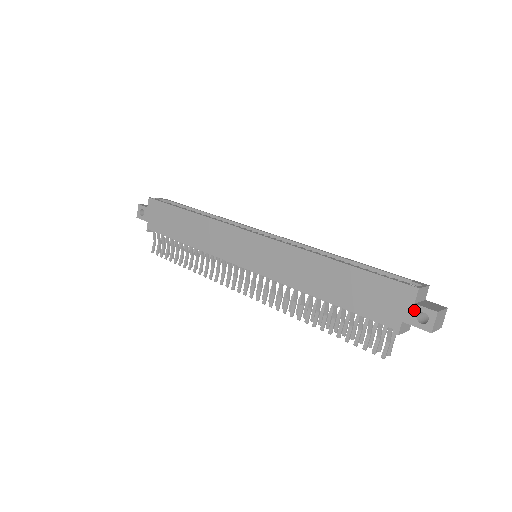
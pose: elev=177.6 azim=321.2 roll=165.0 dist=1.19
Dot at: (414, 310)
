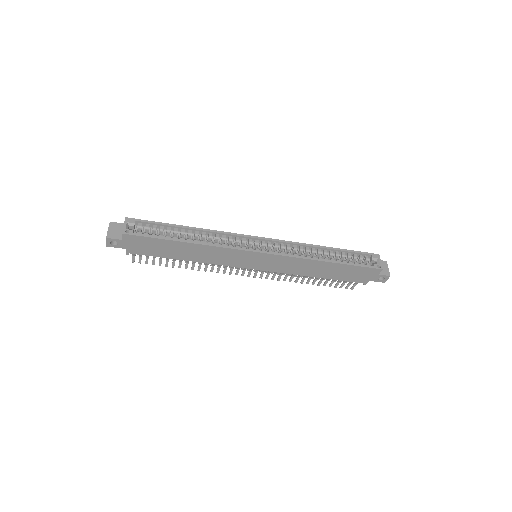
Dot at: (378, 277)
